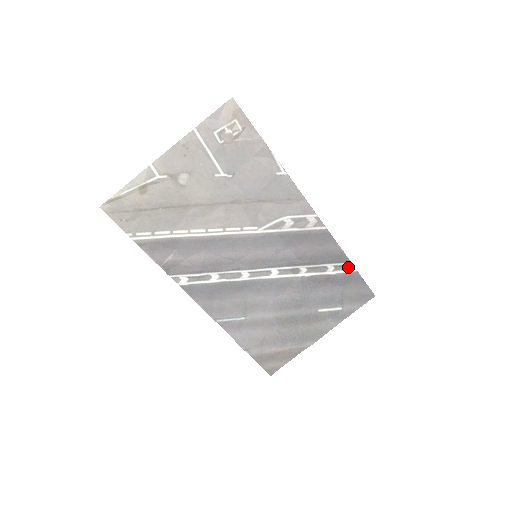
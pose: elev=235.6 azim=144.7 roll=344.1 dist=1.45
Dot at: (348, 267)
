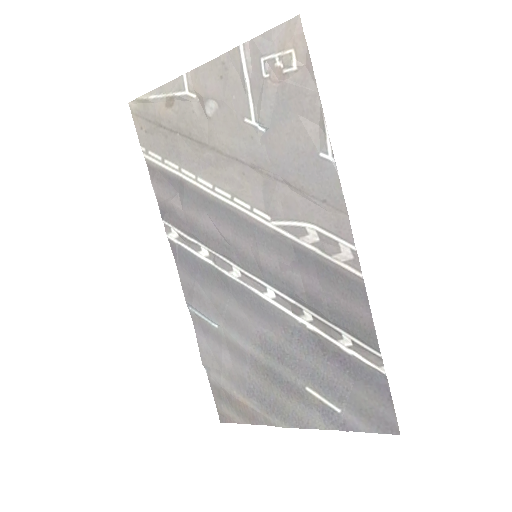
Dot at: (374, 358)
